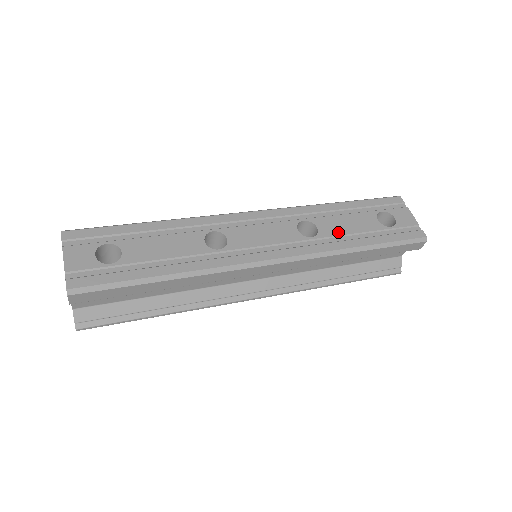
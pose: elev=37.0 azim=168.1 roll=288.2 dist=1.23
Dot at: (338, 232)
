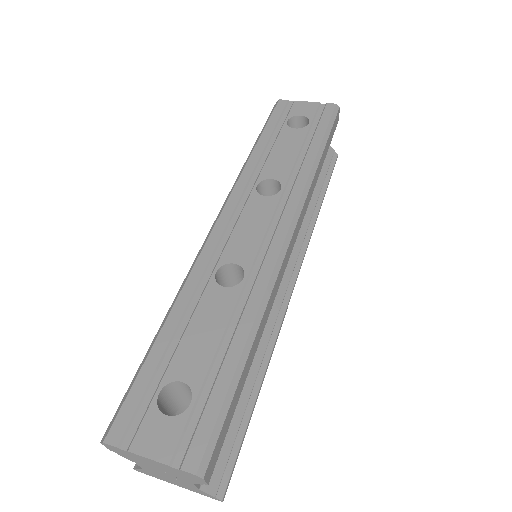
Dot at: (289, 165)
